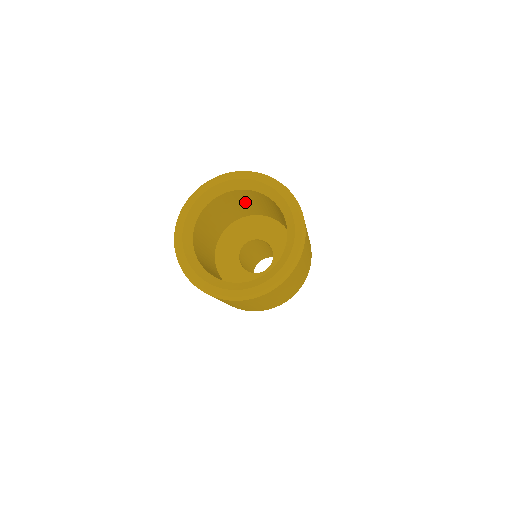
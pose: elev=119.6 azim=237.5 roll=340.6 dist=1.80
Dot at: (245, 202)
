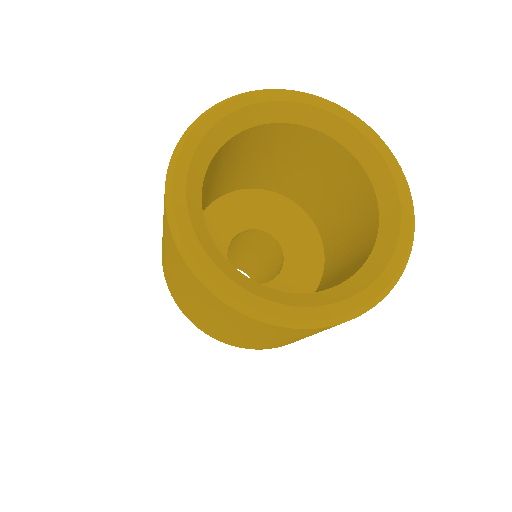
Dot at: (324, 180)
